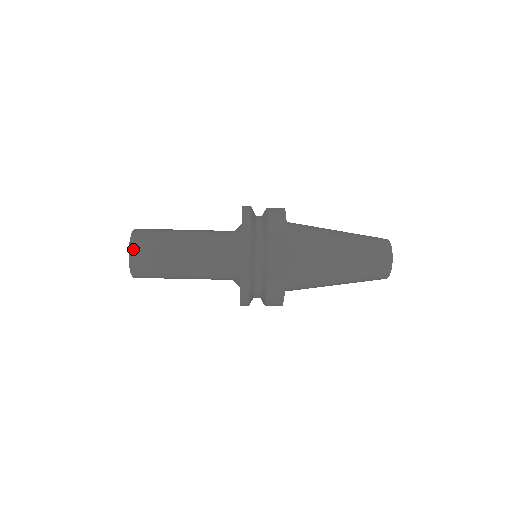
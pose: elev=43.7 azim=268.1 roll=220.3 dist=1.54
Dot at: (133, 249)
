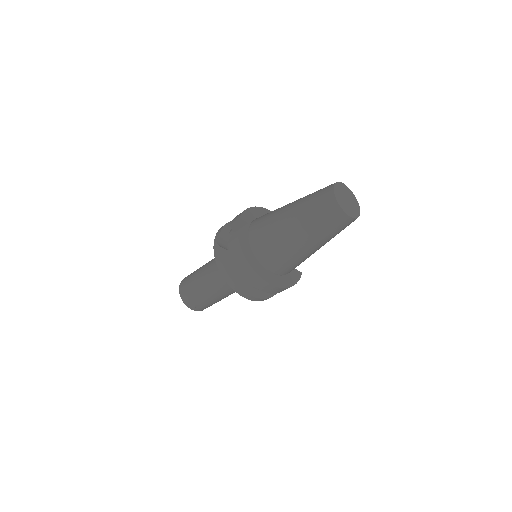
Dot at: (190, 307)
